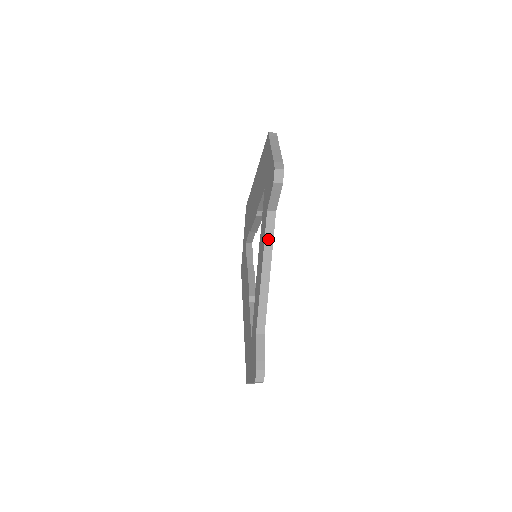
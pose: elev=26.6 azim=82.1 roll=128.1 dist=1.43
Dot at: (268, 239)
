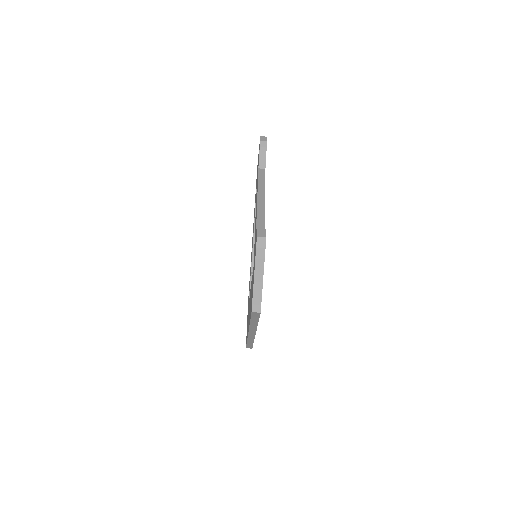
Dot at: (261, 180)
